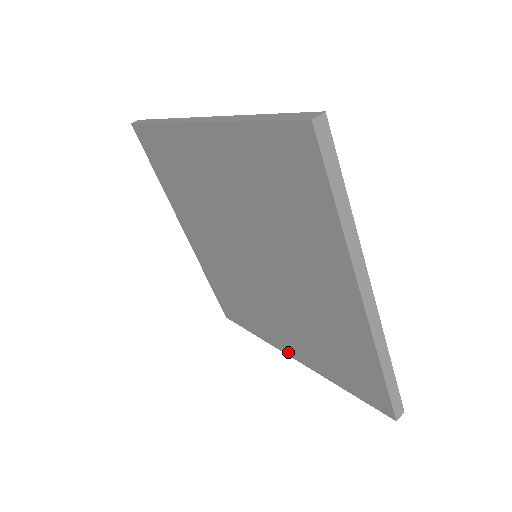
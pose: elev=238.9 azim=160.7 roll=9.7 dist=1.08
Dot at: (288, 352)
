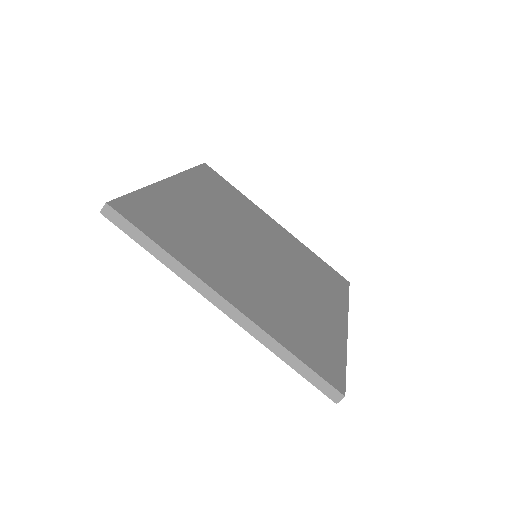
Dot at: occluded
